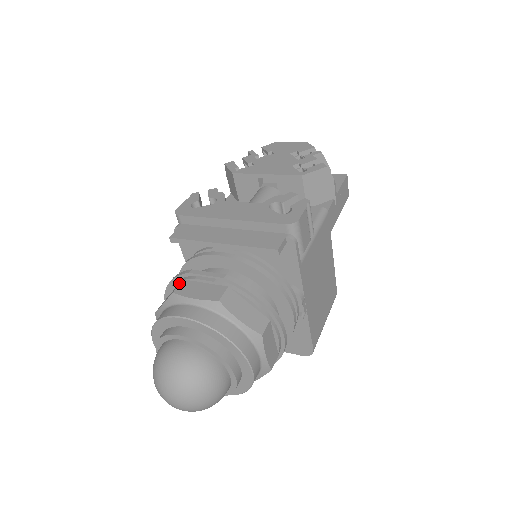
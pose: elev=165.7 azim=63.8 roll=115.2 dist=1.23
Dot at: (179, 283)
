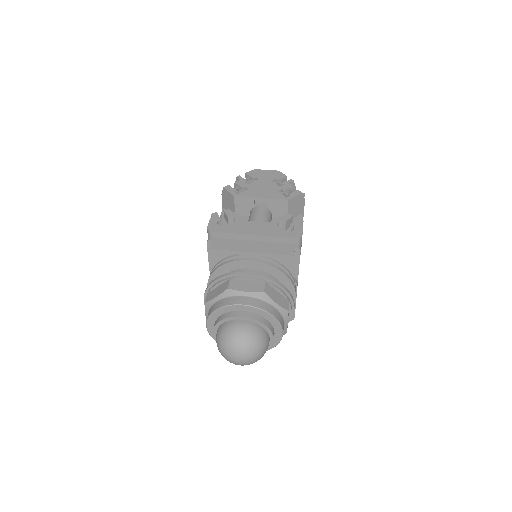
Dot at: (225, 281)
